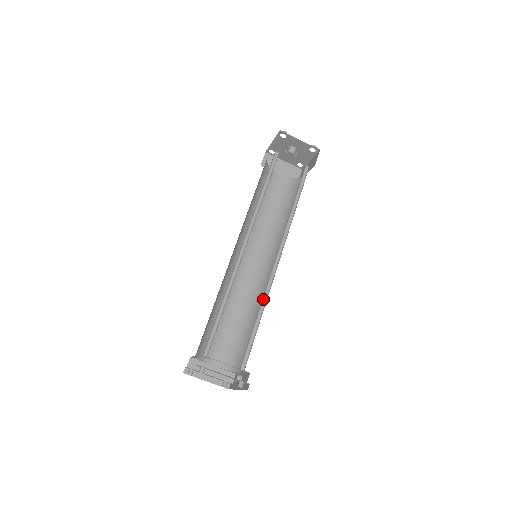
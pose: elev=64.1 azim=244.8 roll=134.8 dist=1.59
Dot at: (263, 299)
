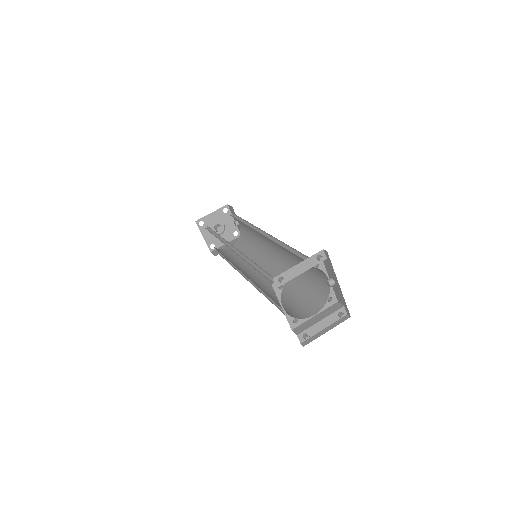
Dot at: occluded
